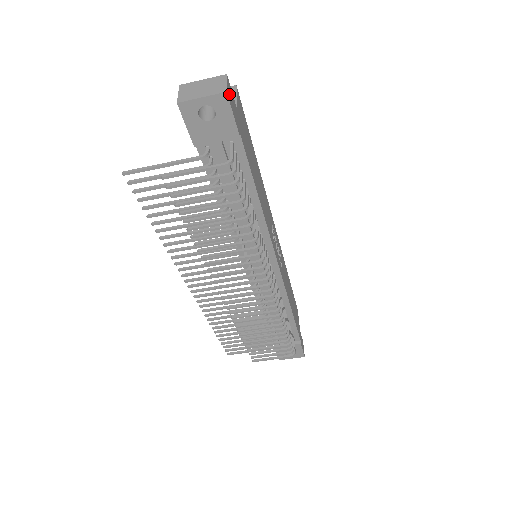
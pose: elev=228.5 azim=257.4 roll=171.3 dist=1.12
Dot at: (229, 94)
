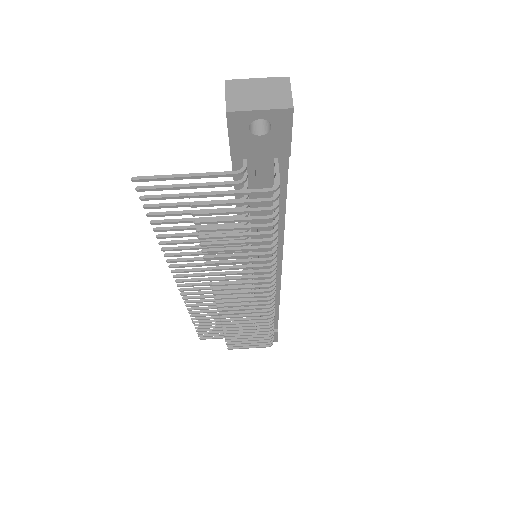
Dot at: occluded
